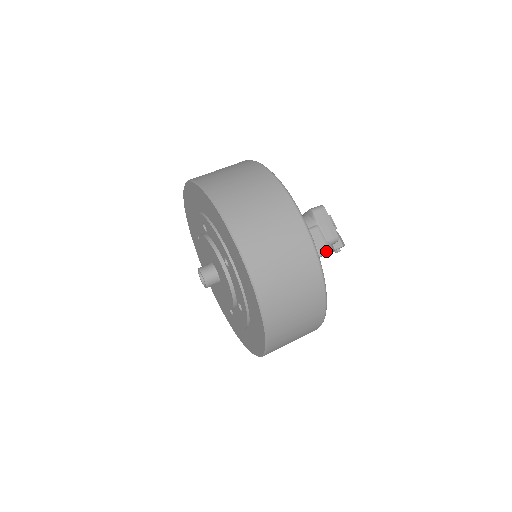
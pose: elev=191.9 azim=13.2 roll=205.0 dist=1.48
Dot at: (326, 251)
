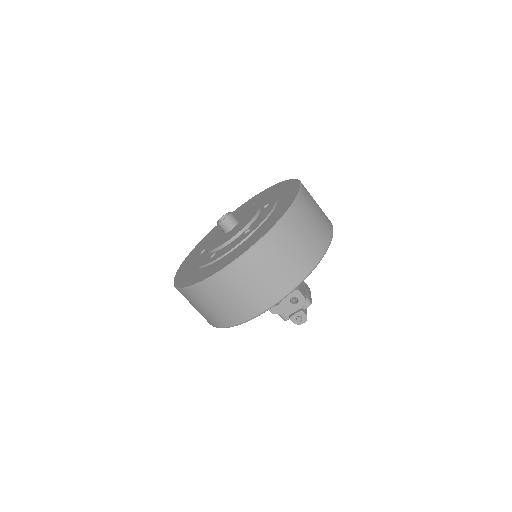
Dot at: (303, 294)
